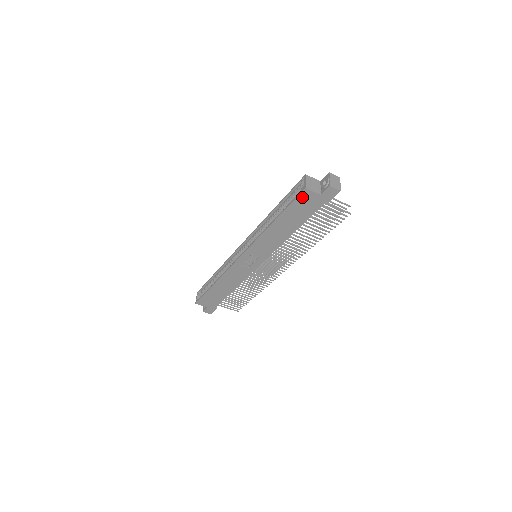
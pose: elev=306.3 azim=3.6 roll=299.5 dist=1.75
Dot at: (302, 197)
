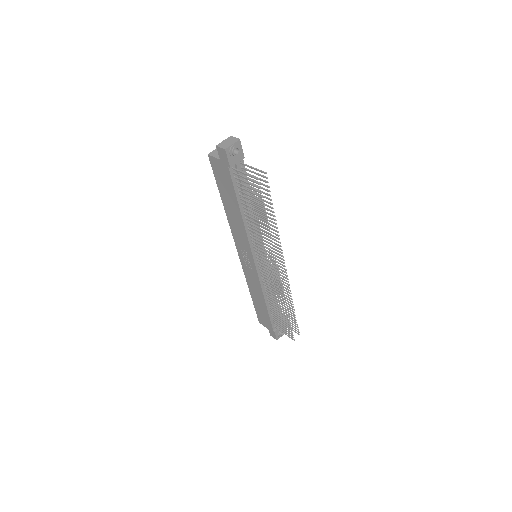
Dot at: (214, 167)
